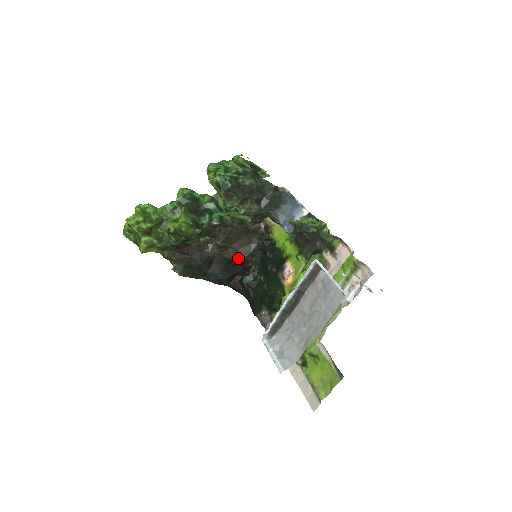
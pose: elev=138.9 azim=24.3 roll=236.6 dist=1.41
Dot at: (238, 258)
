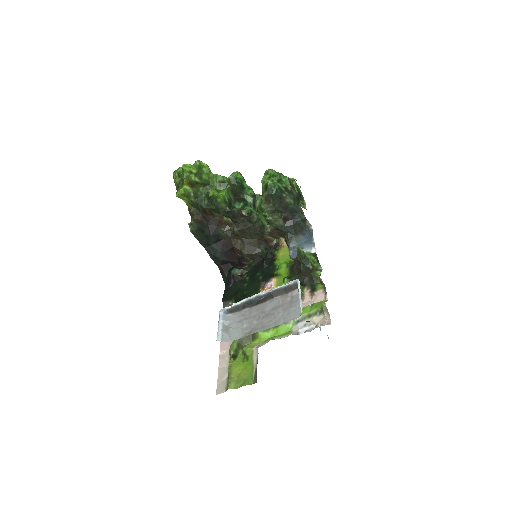
Dot at: (241, 251)
